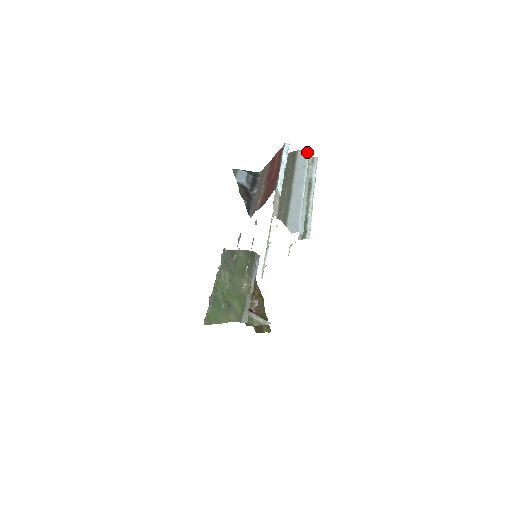
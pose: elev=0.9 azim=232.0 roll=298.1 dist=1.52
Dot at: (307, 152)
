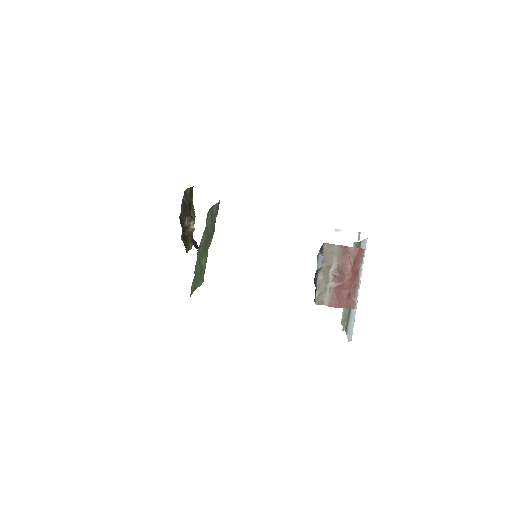
Dot at: occluded
